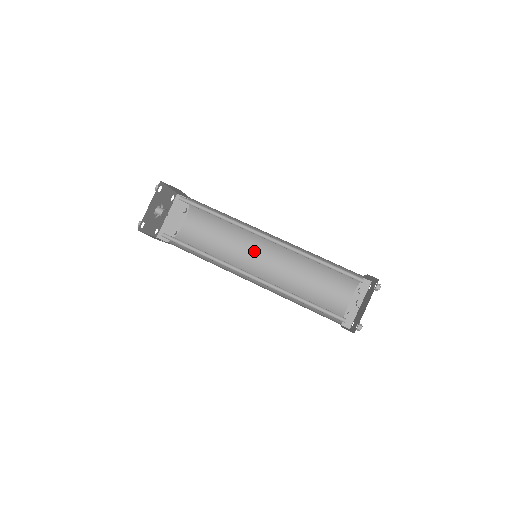
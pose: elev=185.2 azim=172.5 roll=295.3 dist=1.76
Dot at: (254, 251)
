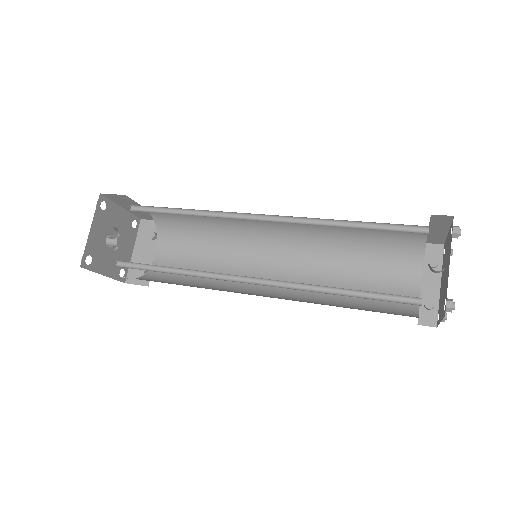
Dot at: (257, 258)
